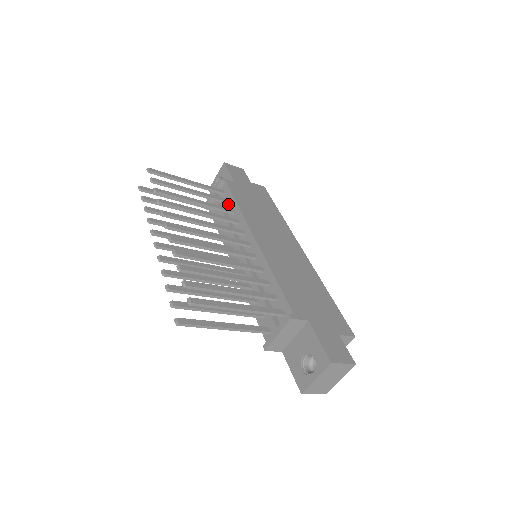
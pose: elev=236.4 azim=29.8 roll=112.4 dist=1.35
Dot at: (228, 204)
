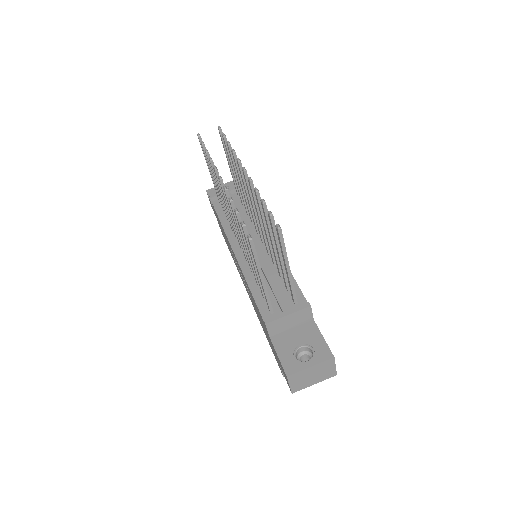
Dot at: (243, 205)
